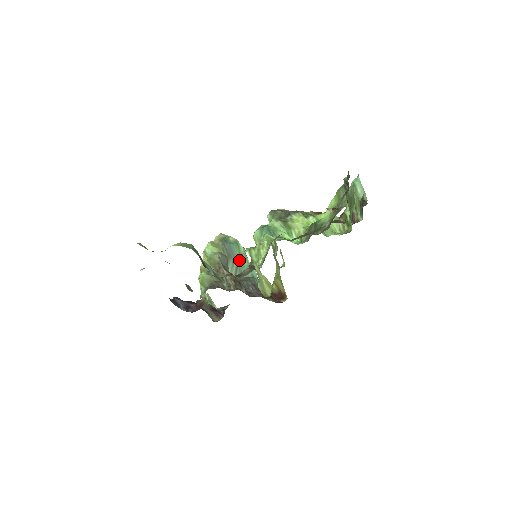
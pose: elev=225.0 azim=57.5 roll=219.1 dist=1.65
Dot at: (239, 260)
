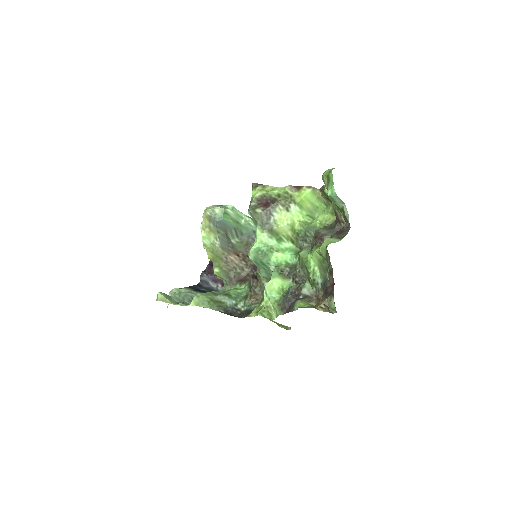
Dot at: (234, 225)
